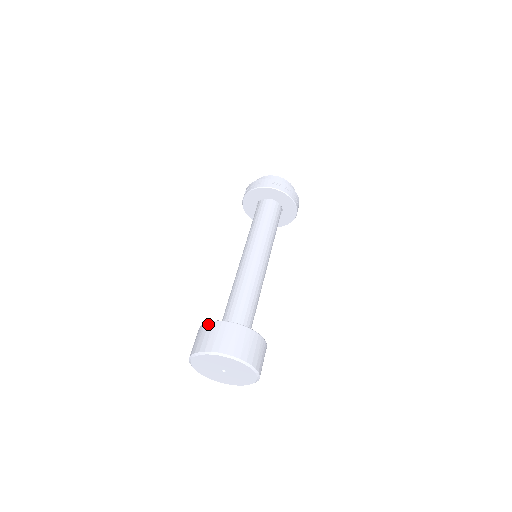
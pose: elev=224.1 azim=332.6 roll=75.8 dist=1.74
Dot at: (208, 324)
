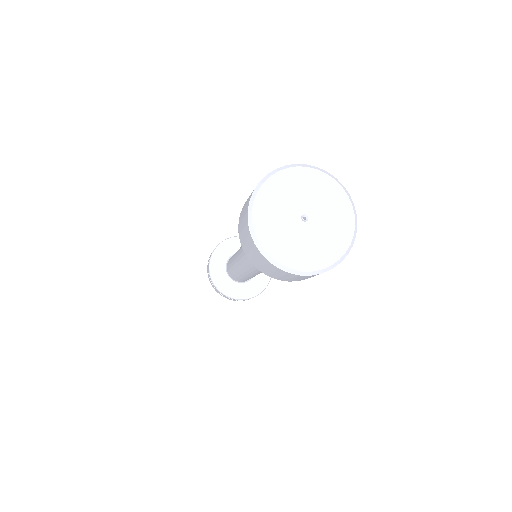
Dot at: occluded
